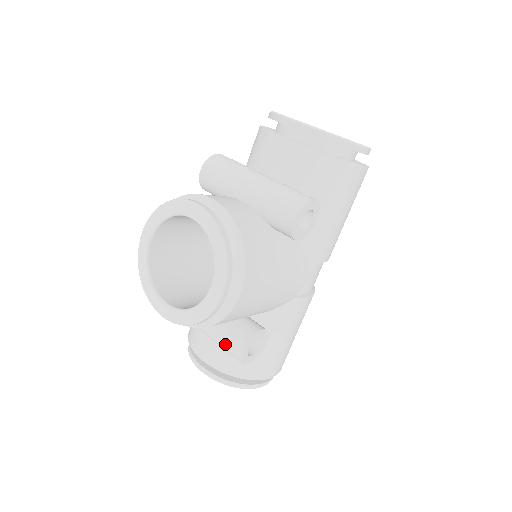
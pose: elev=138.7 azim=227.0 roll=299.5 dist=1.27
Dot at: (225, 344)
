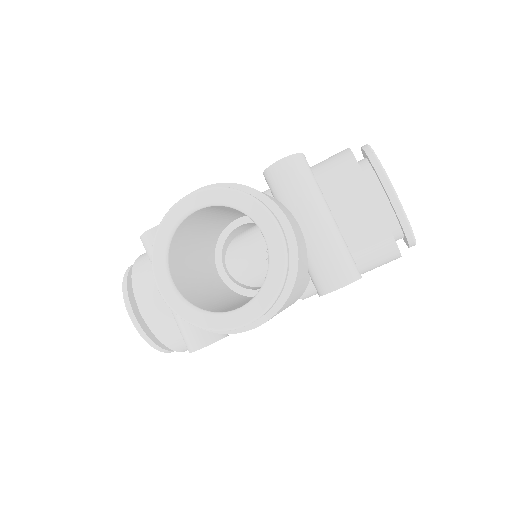
Dot at: (186, 329)
